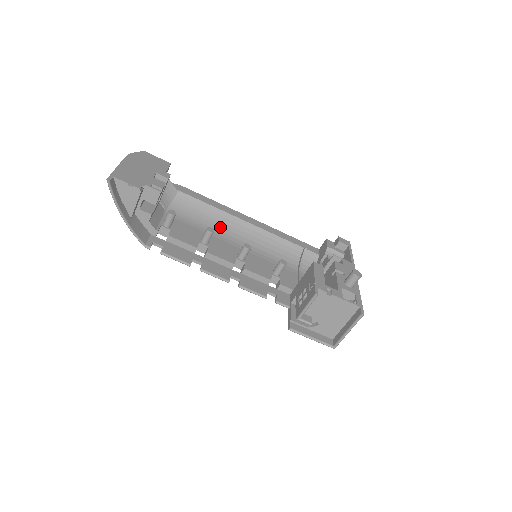
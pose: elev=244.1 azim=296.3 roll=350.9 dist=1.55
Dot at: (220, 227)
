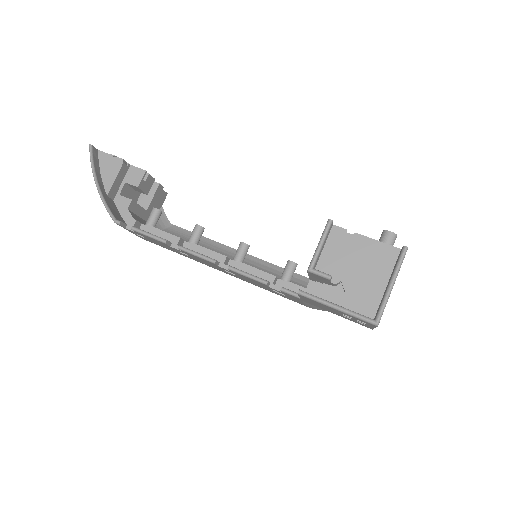
Dot at: occluded
